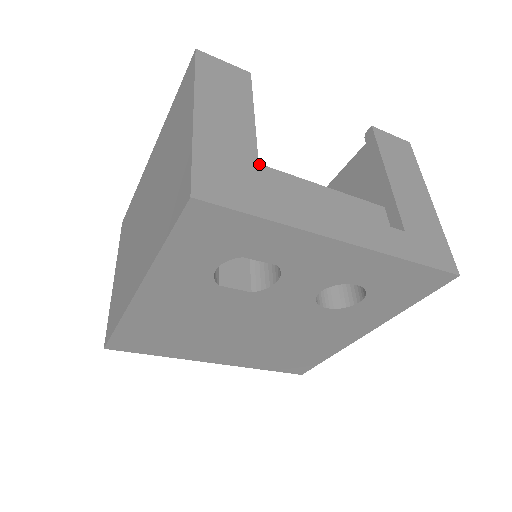
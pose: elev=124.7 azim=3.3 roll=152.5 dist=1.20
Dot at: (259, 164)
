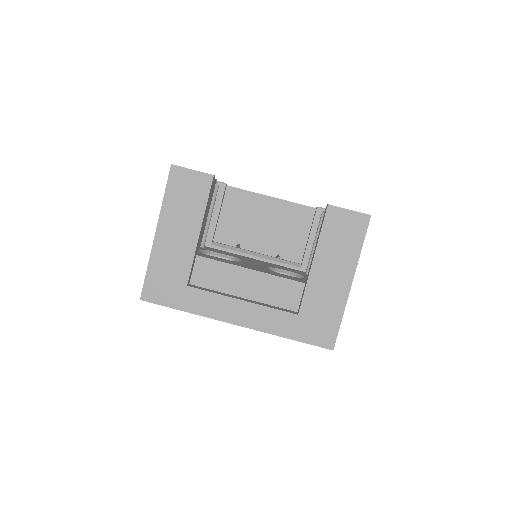
Dot at: (203, 257)
